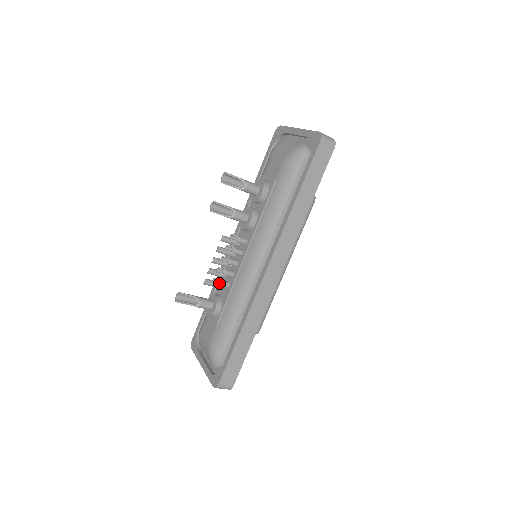
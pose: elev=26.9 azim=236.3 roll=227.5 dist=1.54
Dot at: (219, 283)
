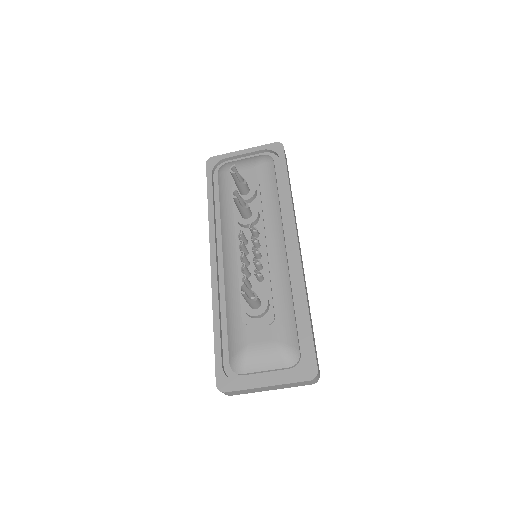
Dot at: (256, 276)
